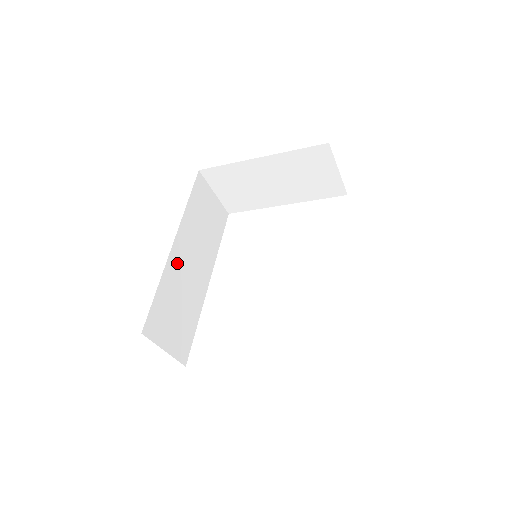
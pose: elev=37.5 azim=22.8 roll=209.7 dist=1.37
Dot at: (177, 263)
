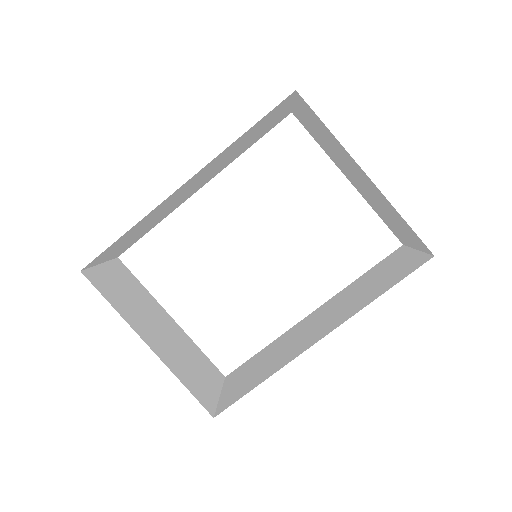
Dot at: (173, 197)
